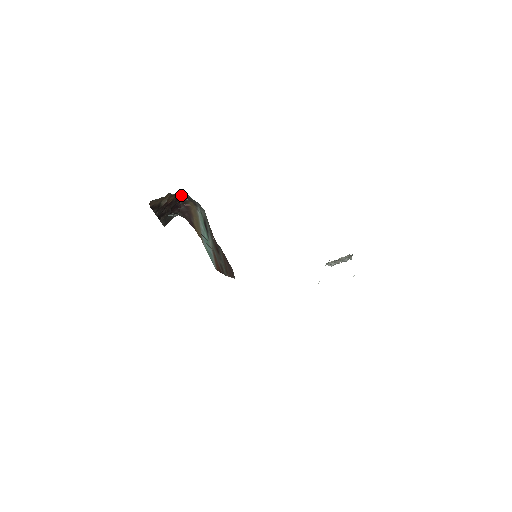
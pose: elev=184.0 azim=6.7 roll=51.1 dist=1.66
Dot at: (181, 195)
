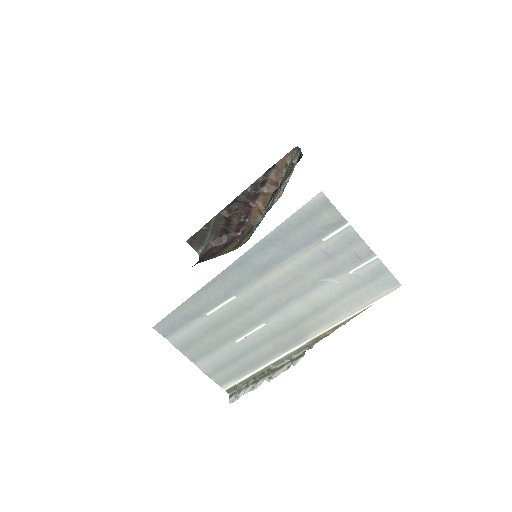
Dot at: (253, 222)
